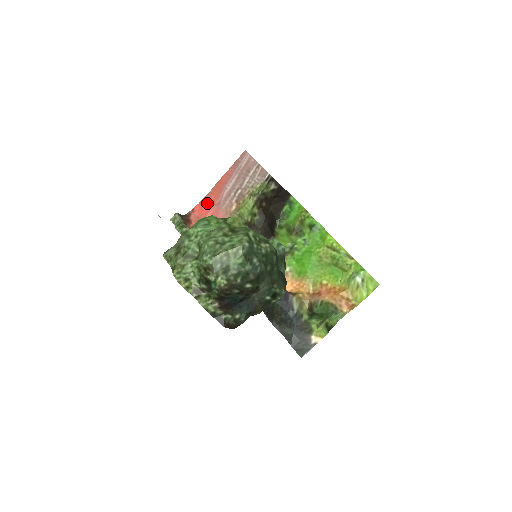
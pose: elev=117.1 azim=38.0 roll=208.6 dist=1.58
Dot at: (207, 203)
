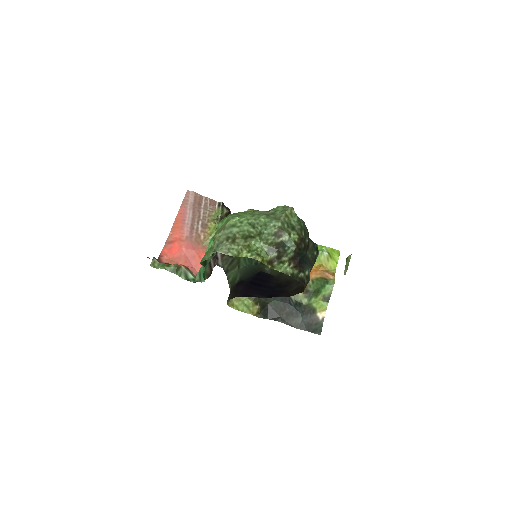
Dot at: (173, 243)
